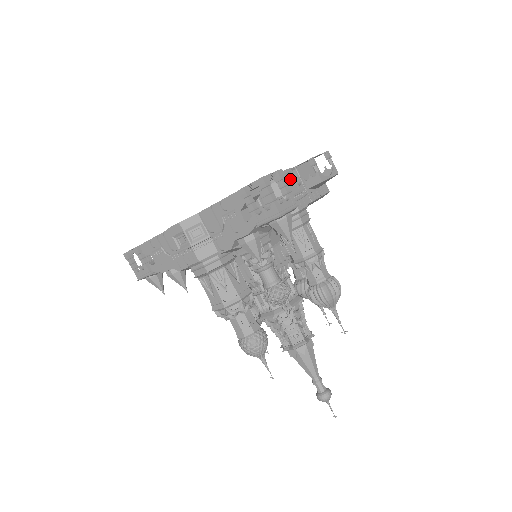
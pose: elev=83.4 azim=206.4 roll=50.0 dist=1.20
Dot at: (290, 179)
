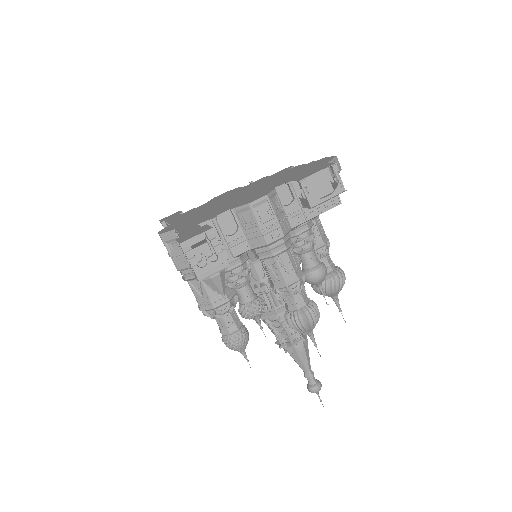
Dot at: (265, 207)
